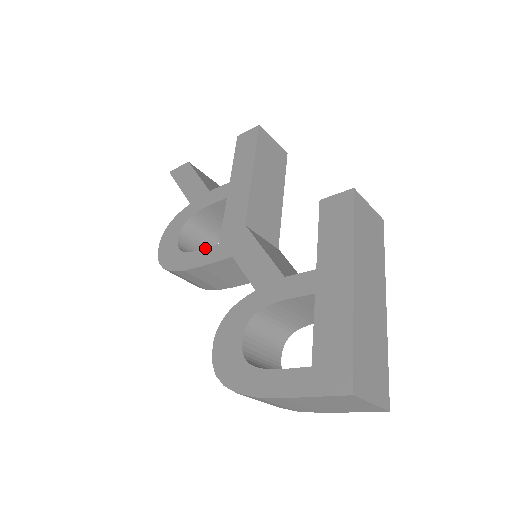
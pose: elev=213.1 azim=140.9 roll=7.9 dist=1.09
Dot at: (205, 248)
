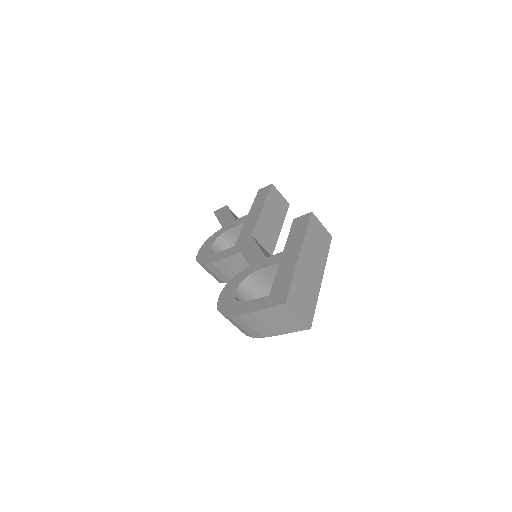
Dot at: (226, 249)
